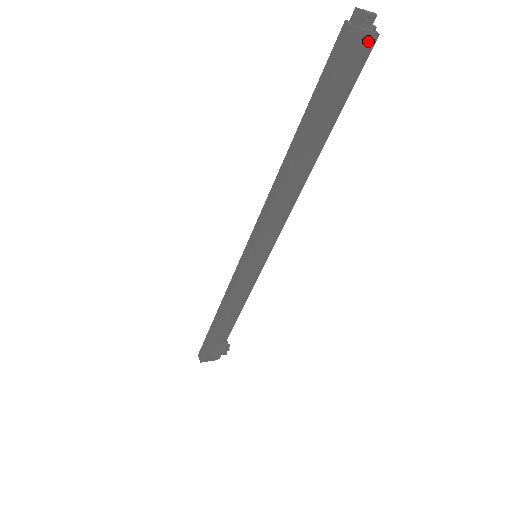
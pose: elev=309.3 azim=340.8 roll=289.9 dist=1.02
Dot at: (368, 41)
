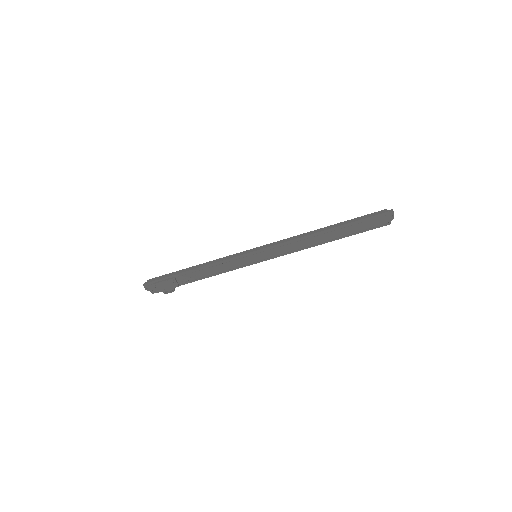
Dot at: (386, 222)
